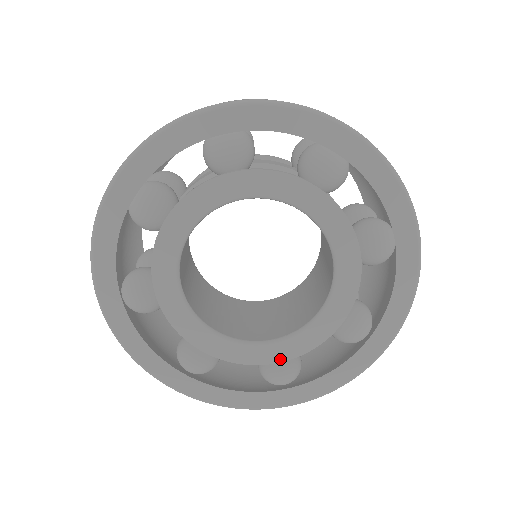
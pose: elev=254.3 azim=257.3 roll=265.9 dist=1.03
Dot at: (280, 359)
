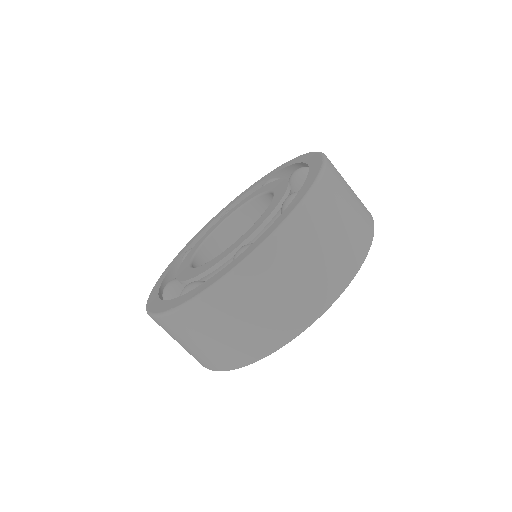
Dot at: (279, 201)
